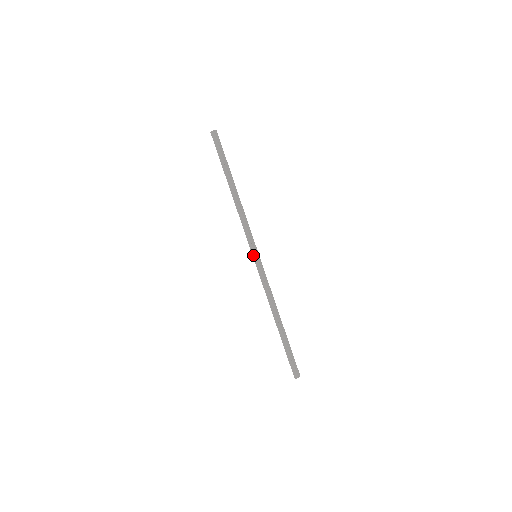
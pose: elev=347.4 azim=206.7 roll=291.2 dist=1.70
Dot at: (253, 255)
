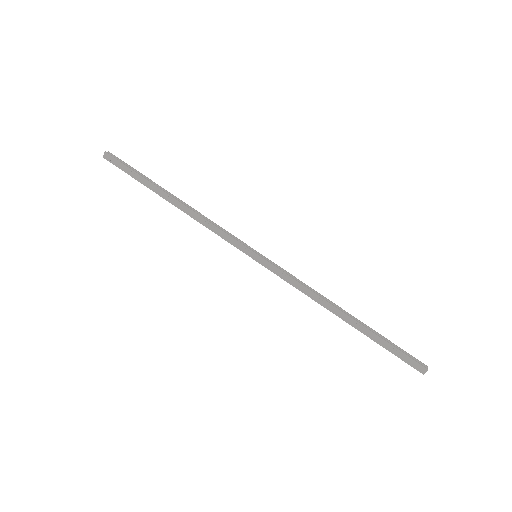
Dot at: (251, 257)
